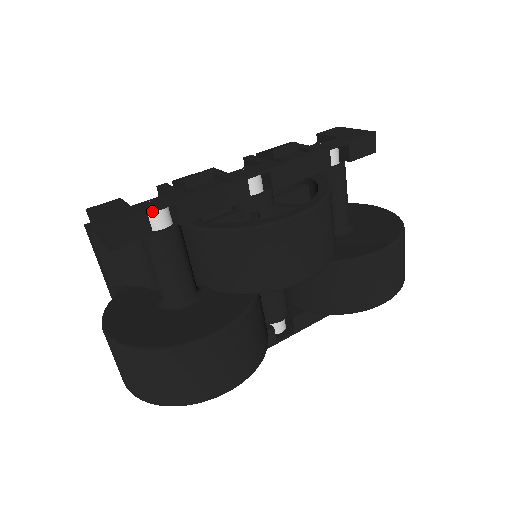
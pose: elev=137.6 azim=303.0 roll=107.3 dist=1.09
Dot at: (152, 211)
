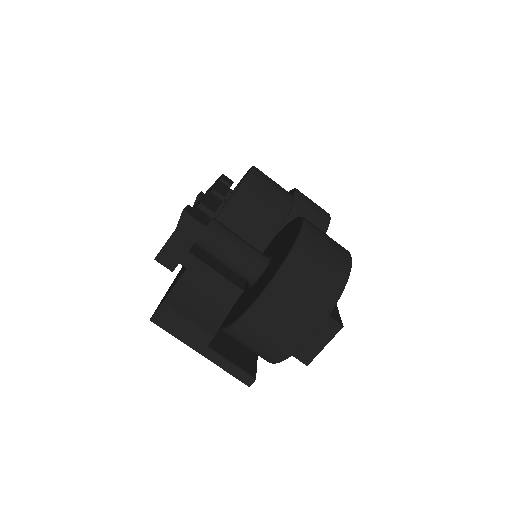
Dot at: (196, 206)
